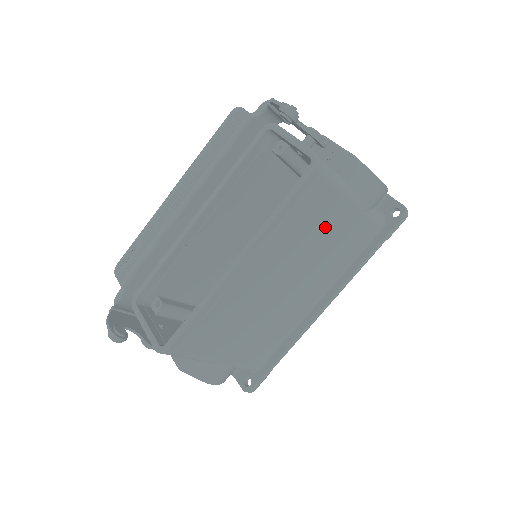
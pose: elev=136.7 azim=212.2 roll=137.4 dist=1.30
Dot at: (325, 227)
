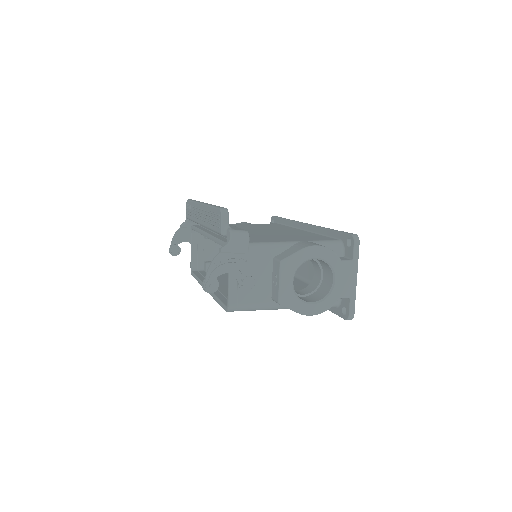
Dot at: occluded
